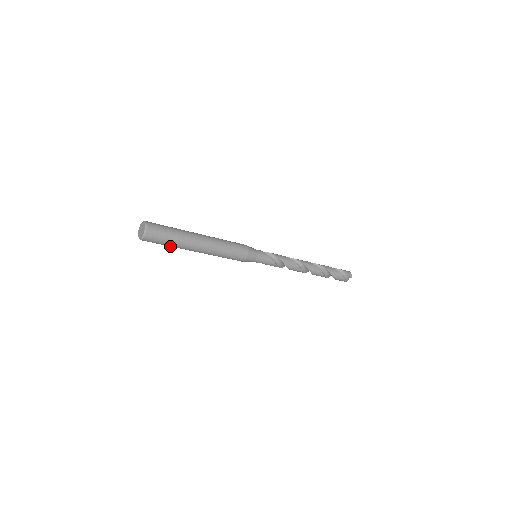
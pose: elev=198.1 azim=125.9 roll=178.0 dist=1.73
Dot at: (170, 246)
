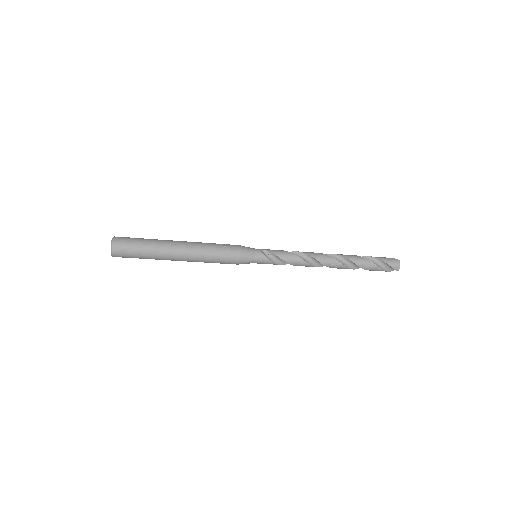
Dot at: occluded
